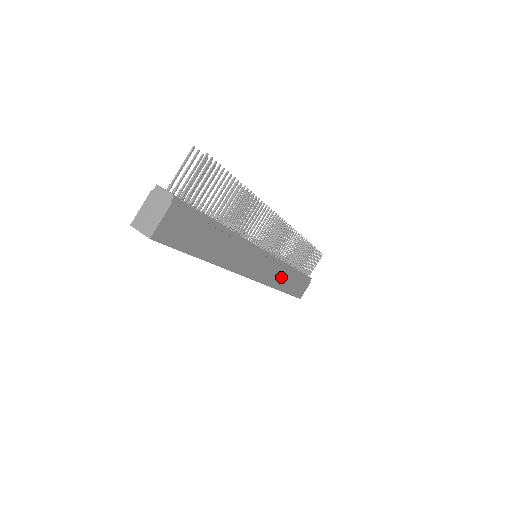
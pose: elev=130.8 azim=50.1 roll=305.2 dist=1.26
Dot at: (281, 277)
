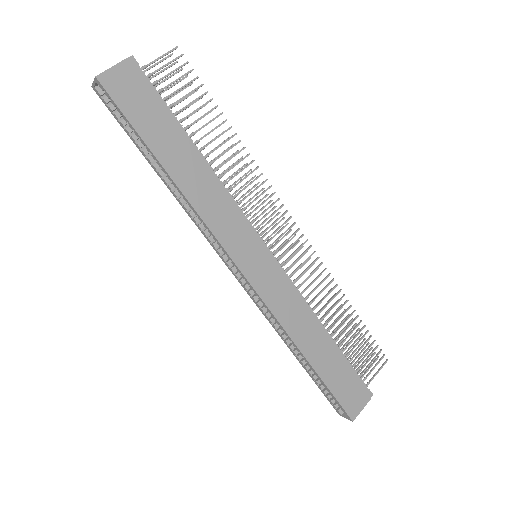
Dot at: (301, 324)
